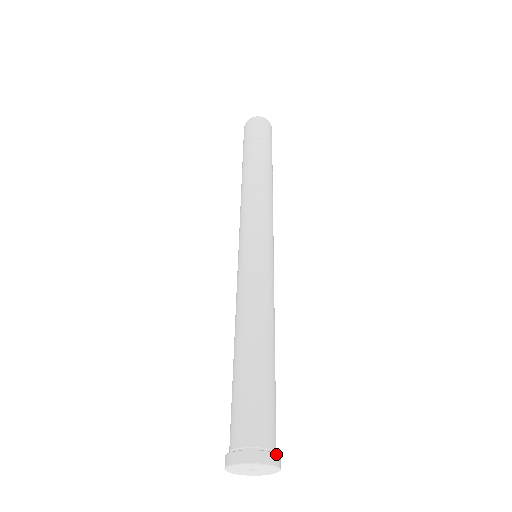
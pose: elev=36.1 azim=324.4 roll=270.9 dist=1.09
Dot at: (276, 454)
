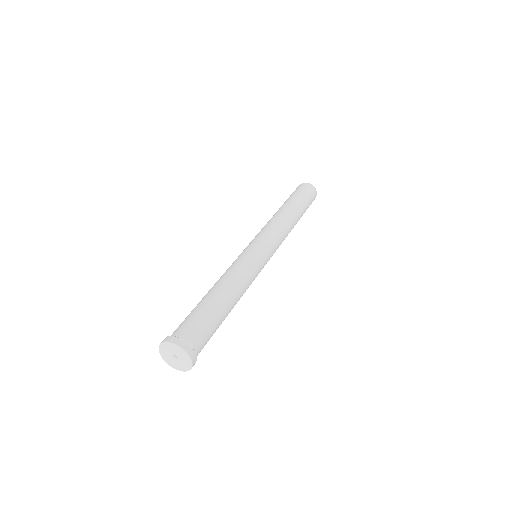
Dot at: (180, 338)
